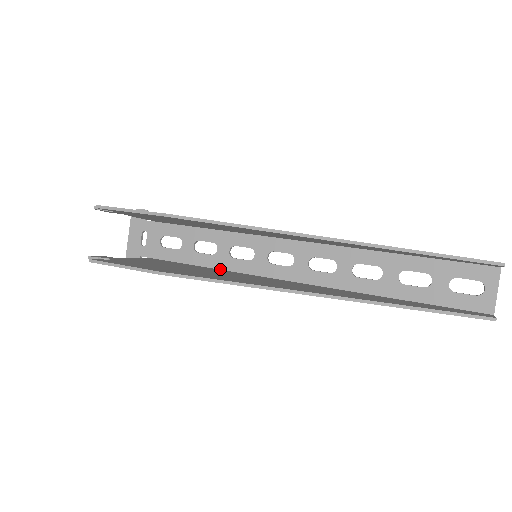
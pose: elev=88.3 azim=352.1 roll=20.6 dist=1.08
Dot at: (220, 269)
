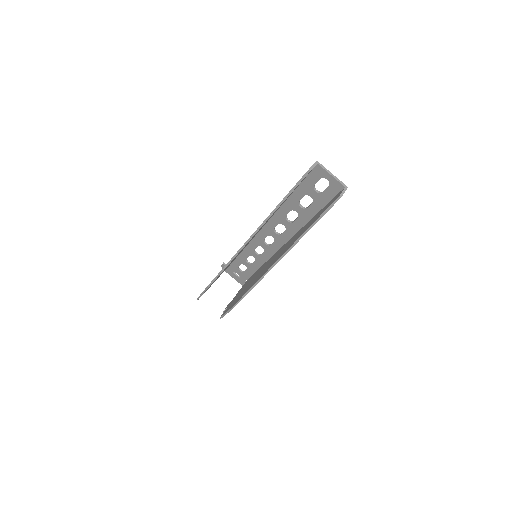
Dot at: occluded
